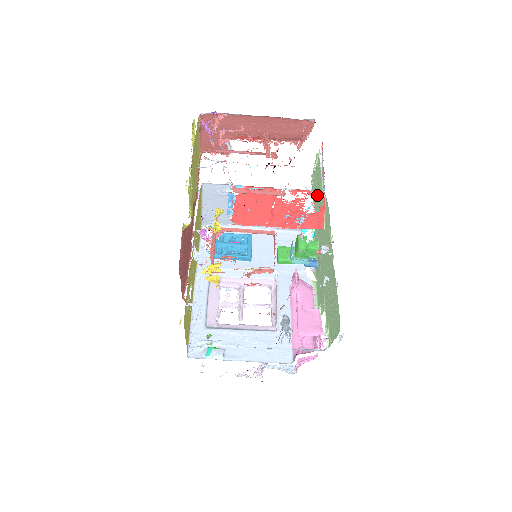
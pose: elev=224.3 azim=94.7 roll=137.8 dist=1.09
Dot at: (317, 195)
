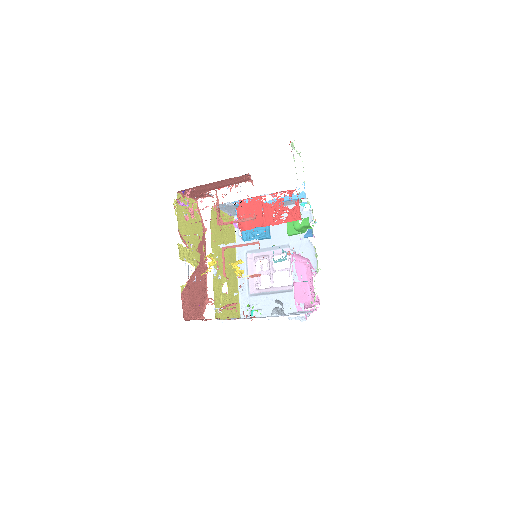
Dot at: (291, 193)
